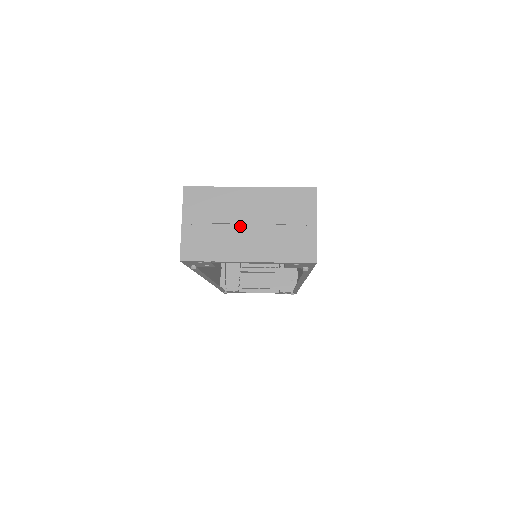
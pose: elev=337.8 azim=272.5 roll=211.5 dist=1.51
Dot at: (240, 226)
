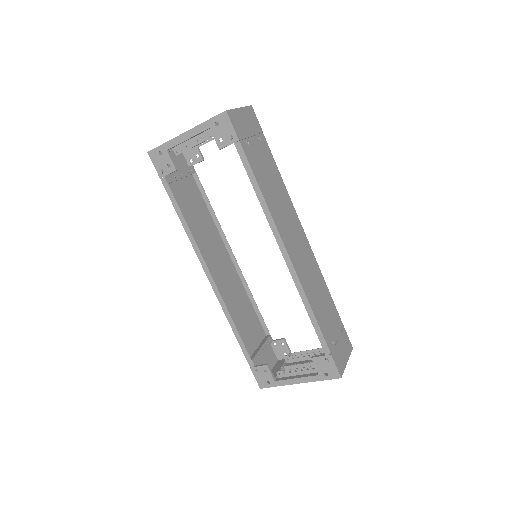
Dot at: occluded
